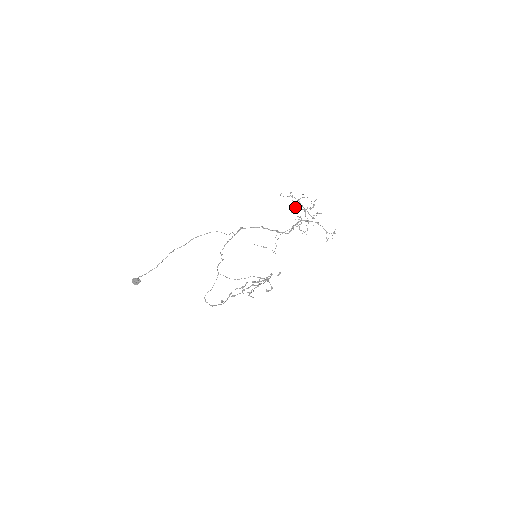
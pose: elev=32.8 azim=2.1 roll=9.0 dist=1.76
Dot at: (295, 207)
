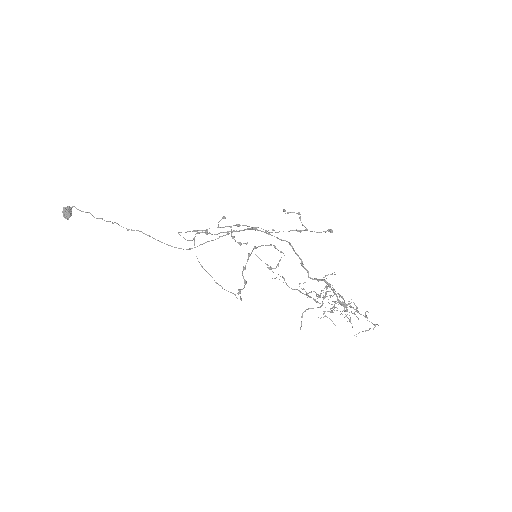
Dot at: (320, 297)
